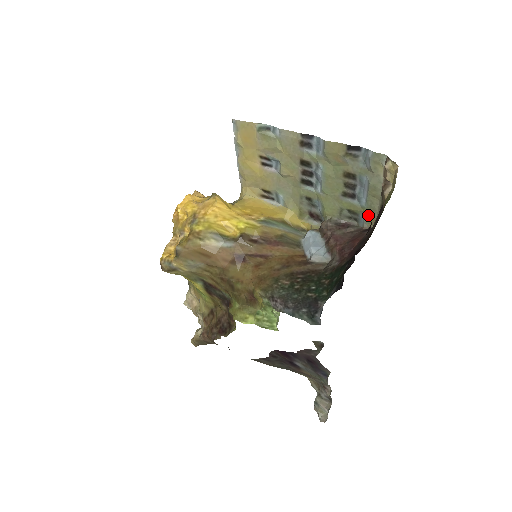
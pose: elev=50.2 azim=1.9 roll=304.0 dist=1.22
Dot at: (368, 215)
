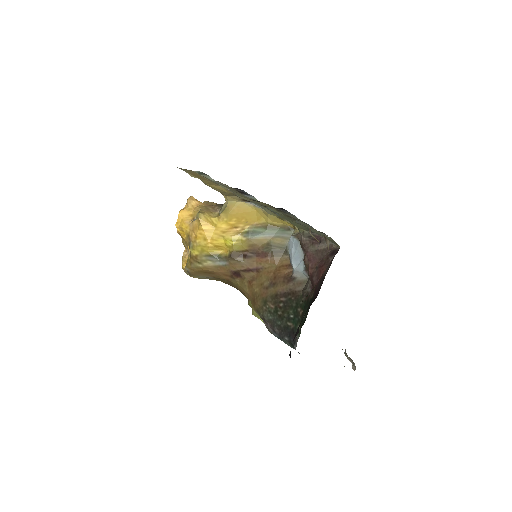
Dot at: (330, 240)
